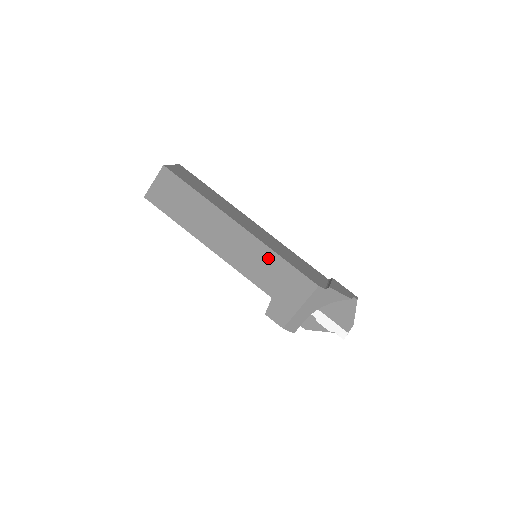
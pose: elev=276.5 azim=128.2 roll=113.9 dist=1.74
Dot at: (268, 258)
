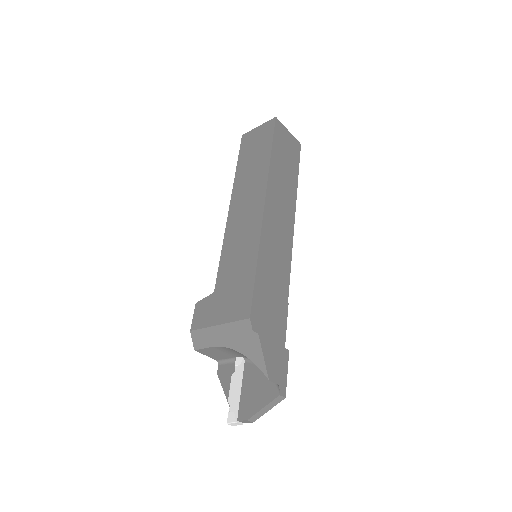
Dot at: (249, 252)
